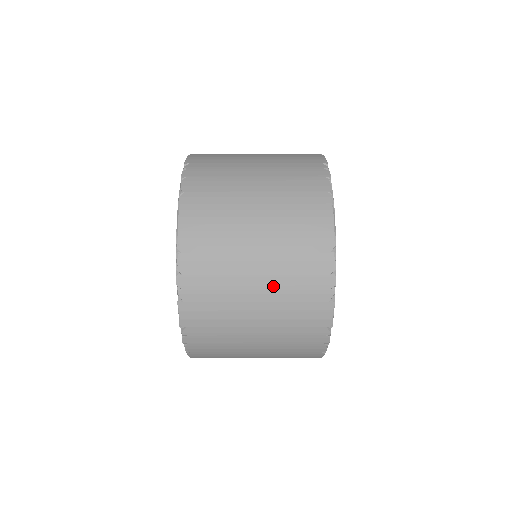
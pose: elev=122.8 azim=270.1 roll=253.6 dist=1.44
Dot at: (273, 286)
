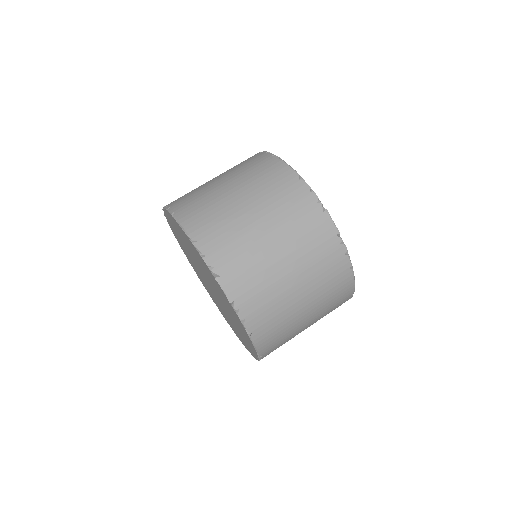
Dot at: (277, 224)
